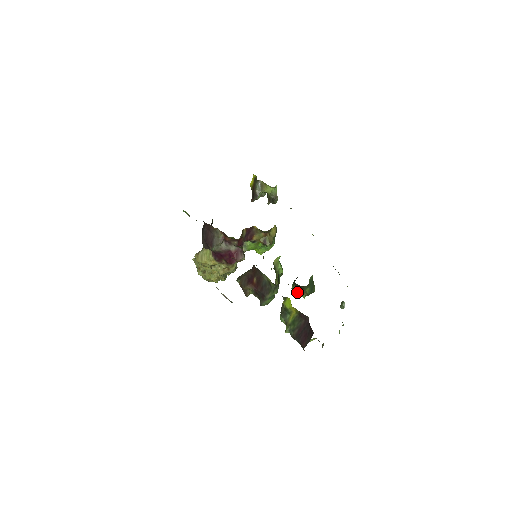
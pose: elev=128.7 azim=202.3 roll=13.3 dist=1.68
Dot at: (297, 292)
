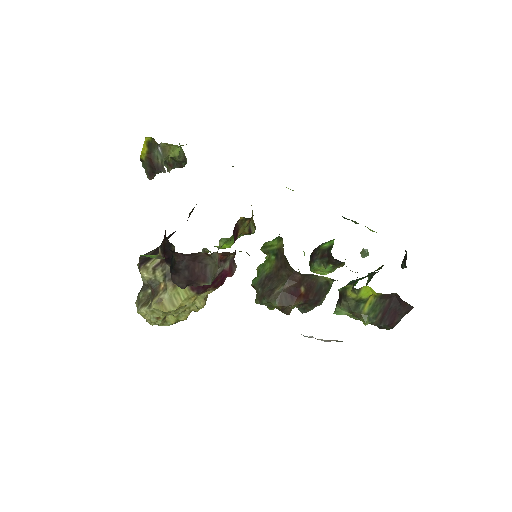
Dot at: (327, 270)
